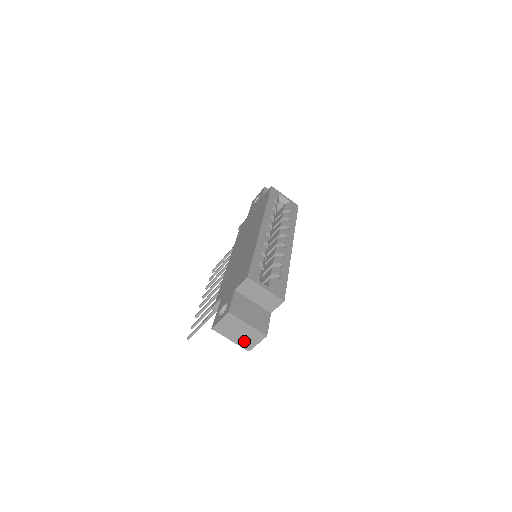
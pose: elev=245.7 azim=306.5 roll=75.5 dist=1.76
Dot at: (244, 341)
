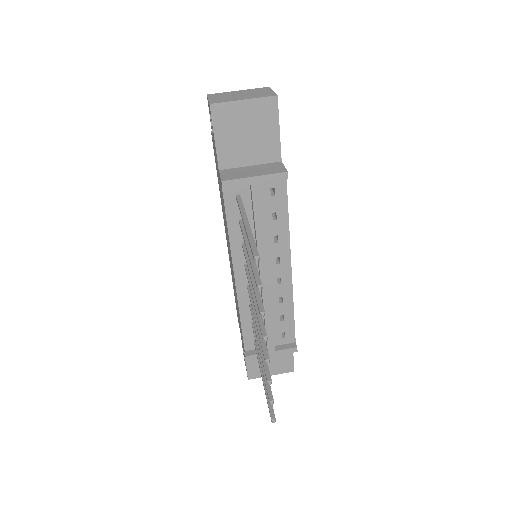
Dot at: (257, 95)
